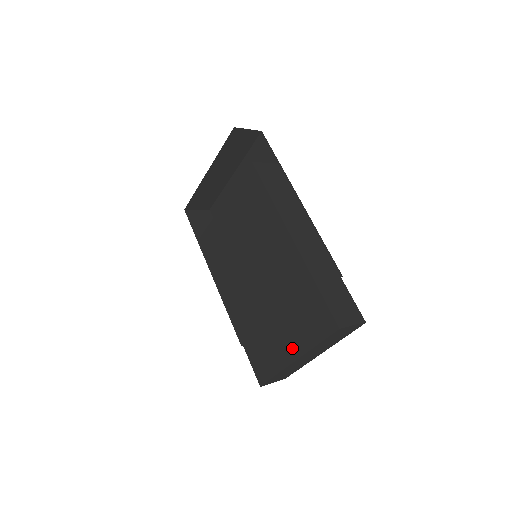
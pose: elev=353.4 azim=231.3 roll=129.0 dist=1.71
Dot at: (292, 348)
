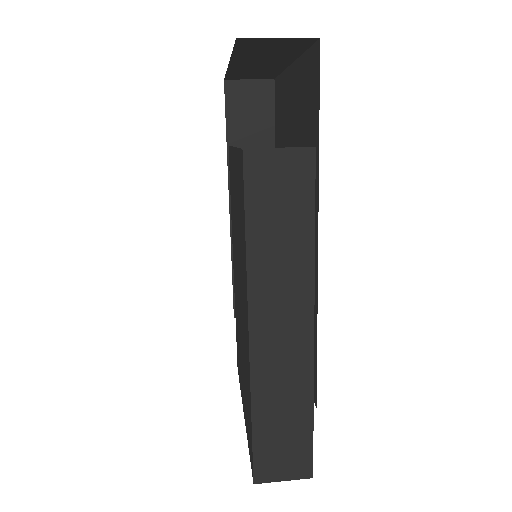
Dot at: (243, 403)
